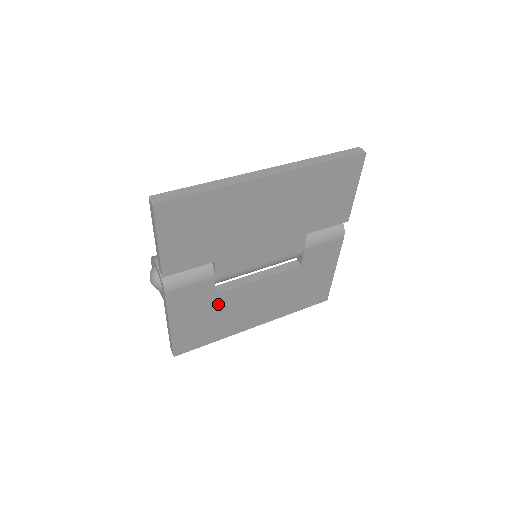
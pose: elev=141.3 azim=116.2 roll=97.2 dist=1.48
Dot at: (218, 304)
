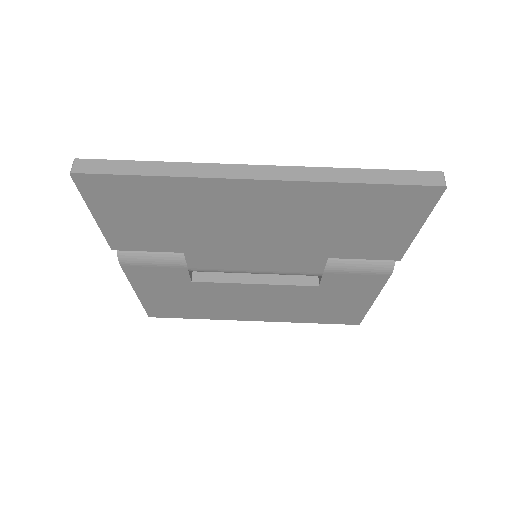
Dot at: (198, 290)
